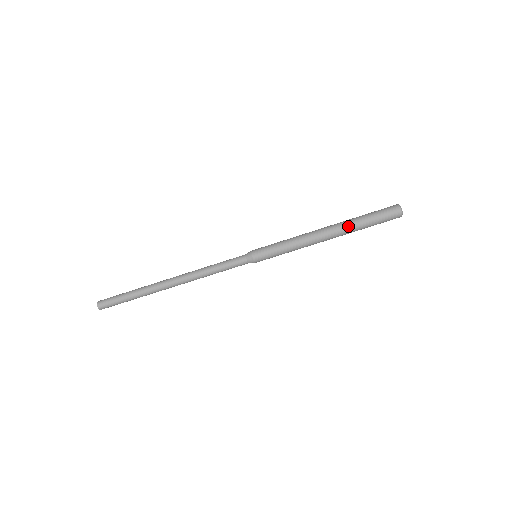
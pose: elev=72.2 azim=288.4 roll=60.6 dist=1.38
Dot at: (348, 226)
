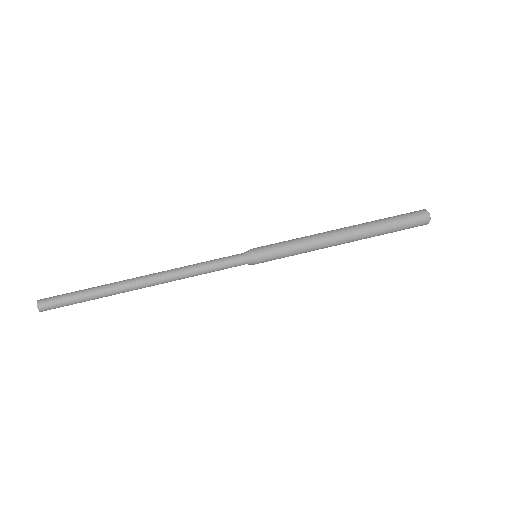
Dot at: (369, 228)
